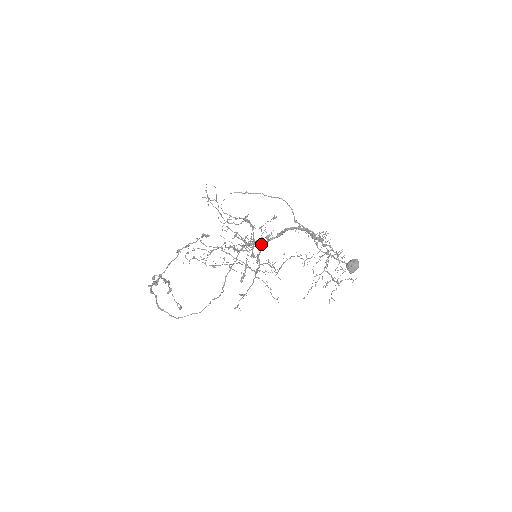
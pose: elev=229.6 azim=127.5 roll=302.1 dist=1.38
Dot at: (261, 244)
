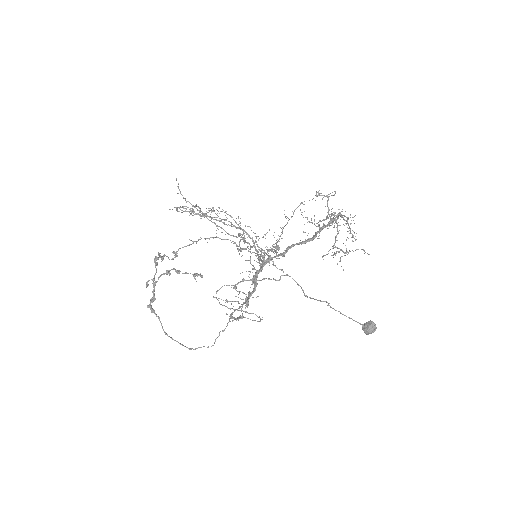
Dot at: (262, 264)
